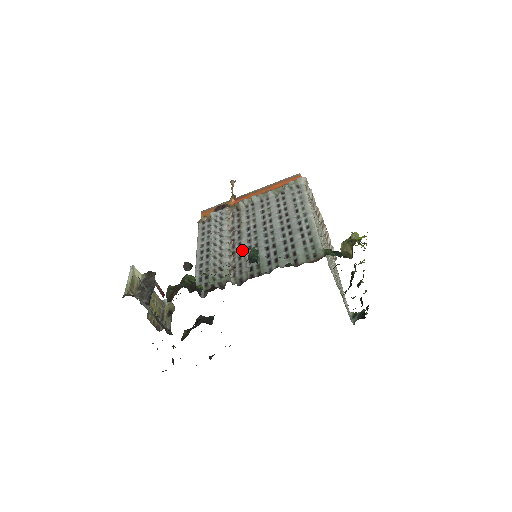
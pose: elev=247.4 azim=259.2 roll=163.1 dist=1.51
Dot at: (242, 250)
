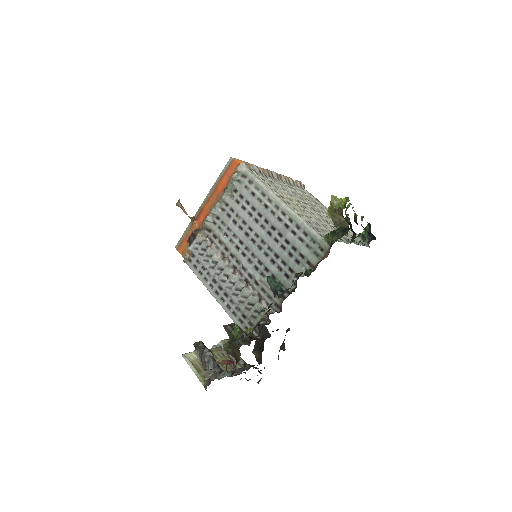
Dot at: (252, 274)
